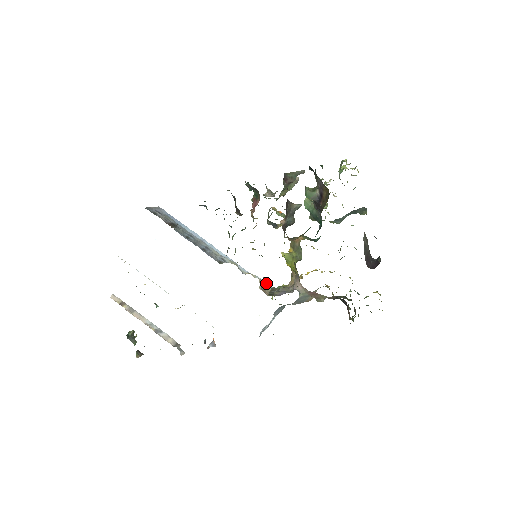
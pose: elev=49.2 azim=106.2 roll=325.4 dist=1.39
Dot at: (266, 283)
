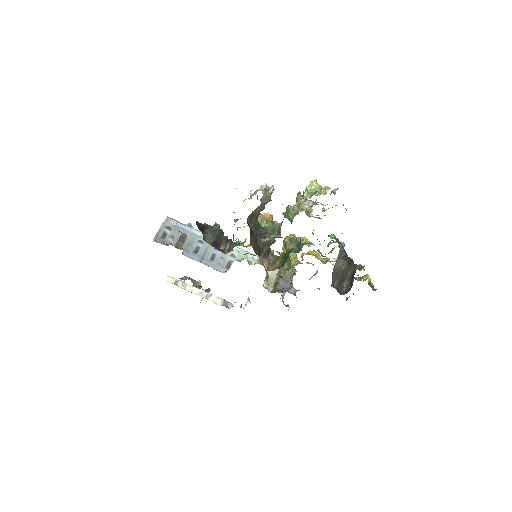
Dot at: occluded
